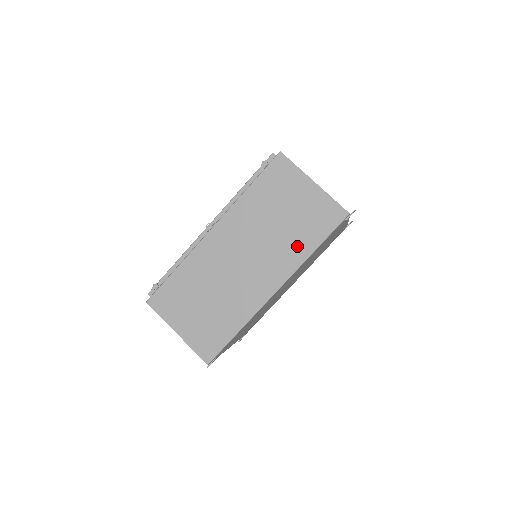
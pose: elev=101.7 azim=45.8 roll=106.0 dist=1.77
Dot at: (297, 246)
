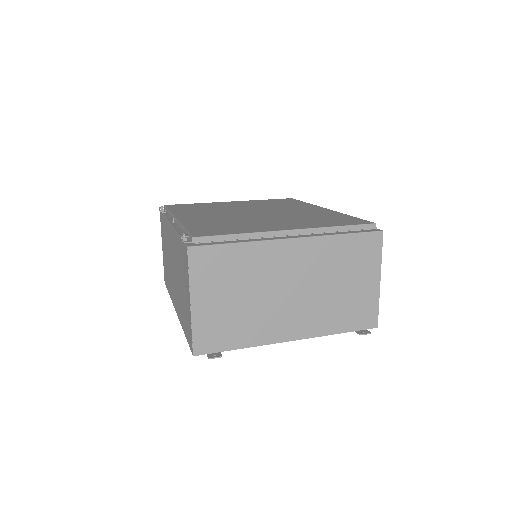
Dot at: occluded
